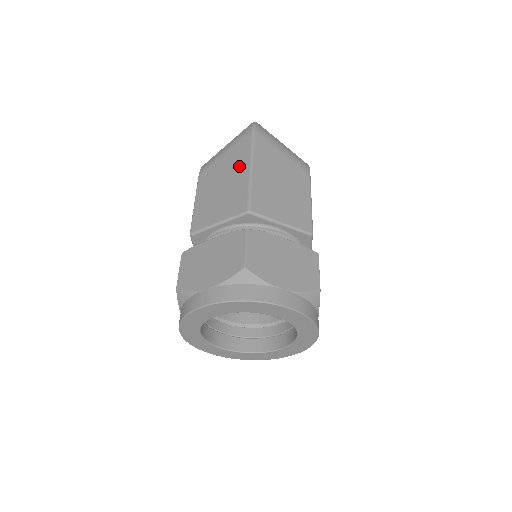
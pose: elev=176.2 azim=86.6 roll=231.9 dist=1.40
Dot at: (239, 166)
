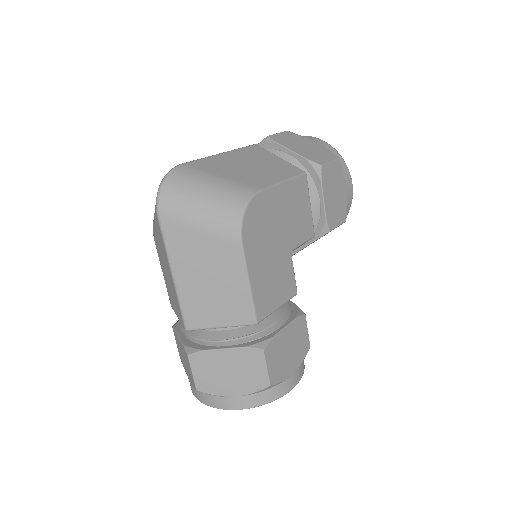
Dot at: (166, 264)
